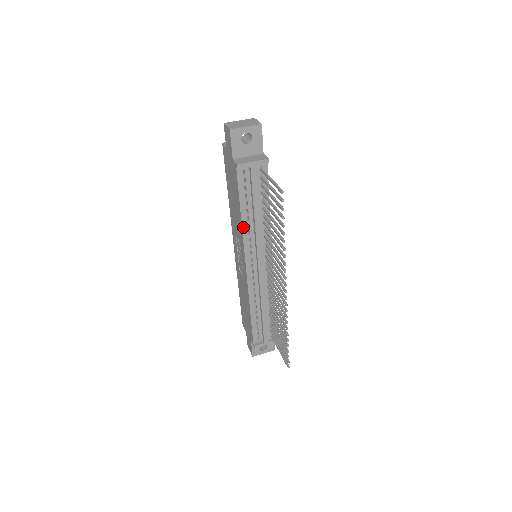
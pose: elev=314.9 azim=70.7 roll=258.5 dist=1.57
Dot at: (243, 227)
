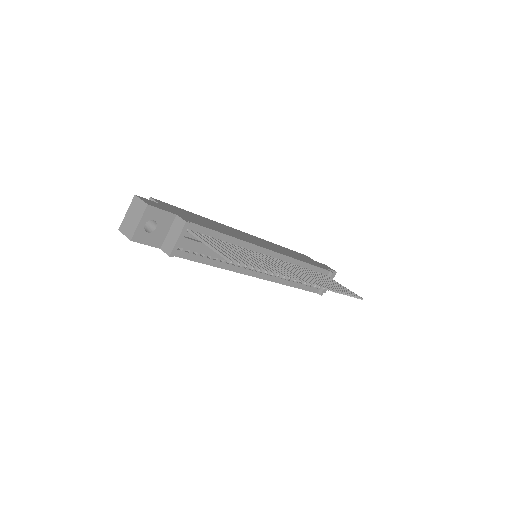
Dot at: (225, 268)
